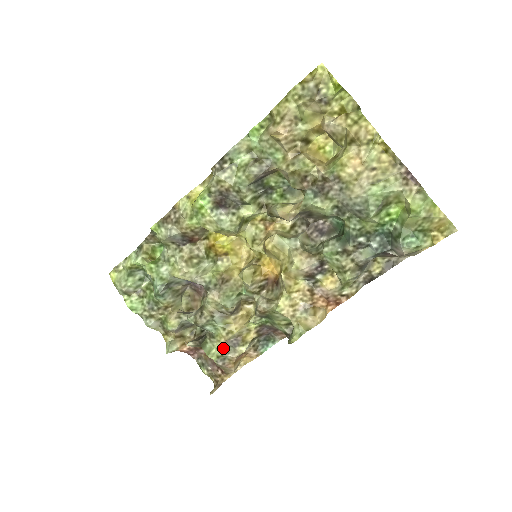
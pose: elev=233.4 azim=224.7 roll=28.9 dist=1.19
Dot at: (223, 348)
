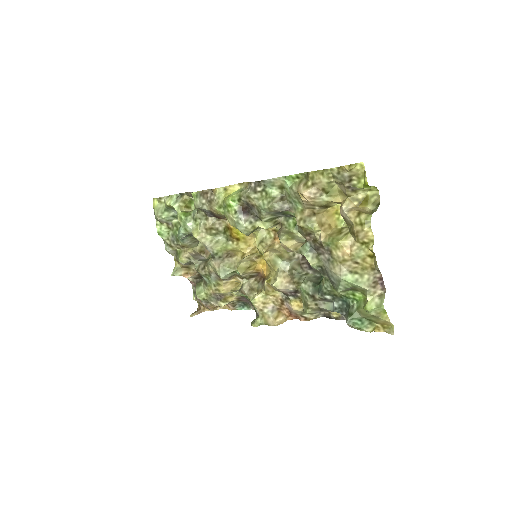
Dot at: (210, 296)
